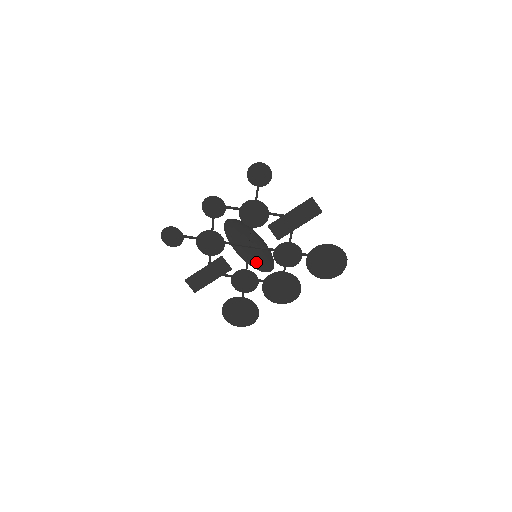
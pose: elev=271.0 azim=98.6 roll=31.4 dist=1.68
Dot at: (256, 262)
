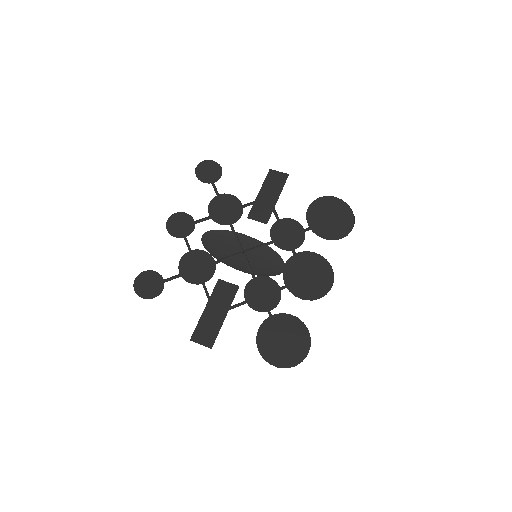
Dot at: (262, 270)
